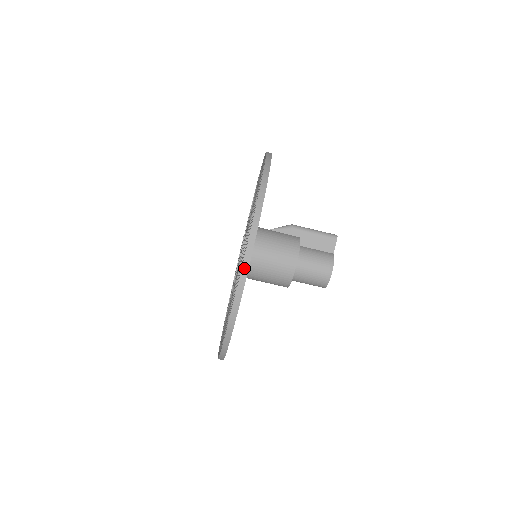
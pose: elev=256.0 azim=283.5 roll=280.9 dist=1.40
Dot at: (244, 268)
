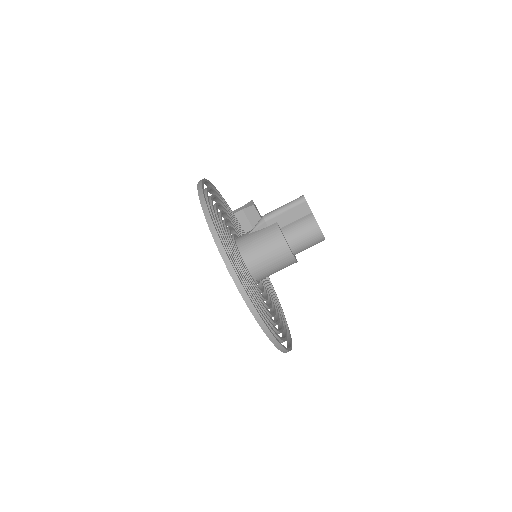
Dot at: (258, 320)
